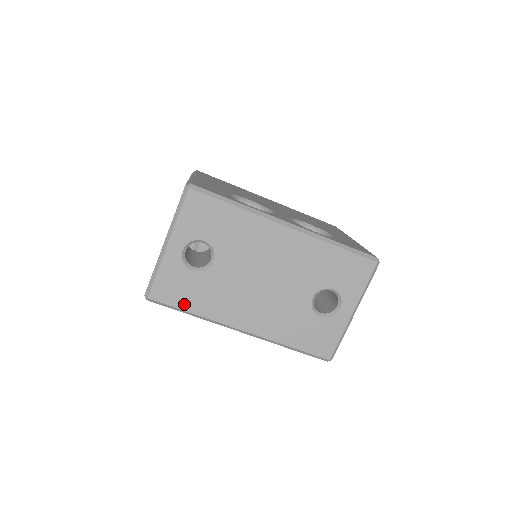
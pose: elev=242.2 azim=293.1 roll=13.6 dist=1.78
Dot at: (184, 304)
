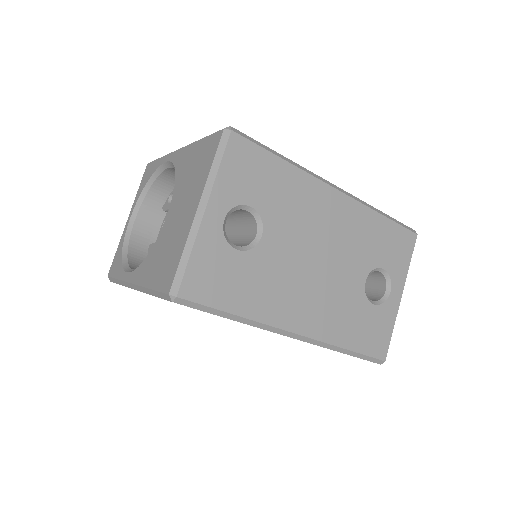
Dot at: (226, 302)
